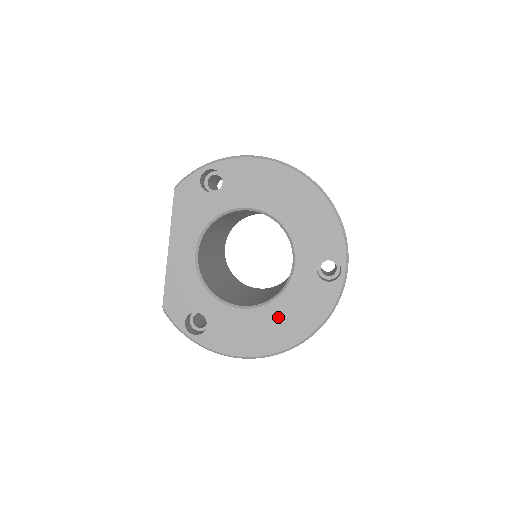
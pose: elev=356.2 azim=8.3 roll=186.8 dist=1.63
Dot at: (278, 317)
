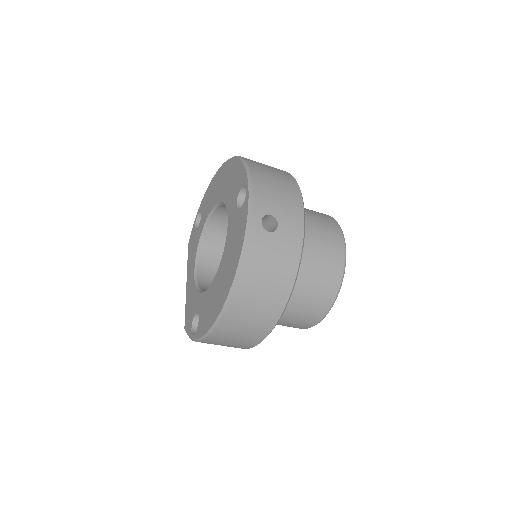
Dot at: (225, 267)
